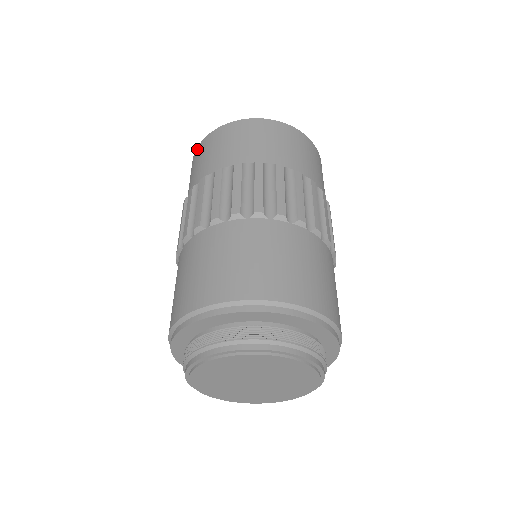
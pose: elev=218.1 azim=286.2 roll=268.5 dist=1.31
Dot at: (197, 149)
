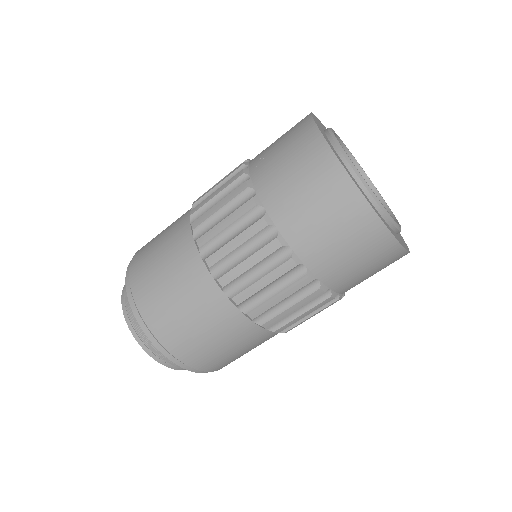
Dot at: (363, 206)
